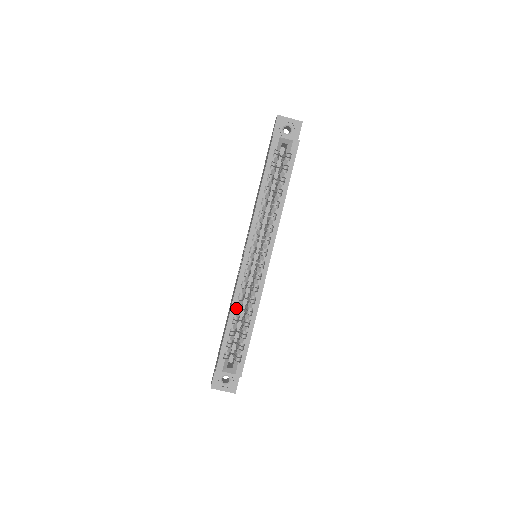
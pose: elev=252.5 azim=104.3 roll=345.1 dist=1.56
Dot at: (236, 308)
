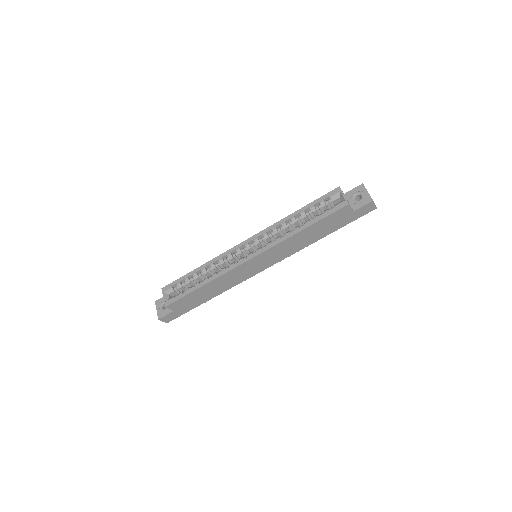
Dot at: (209, 267)
